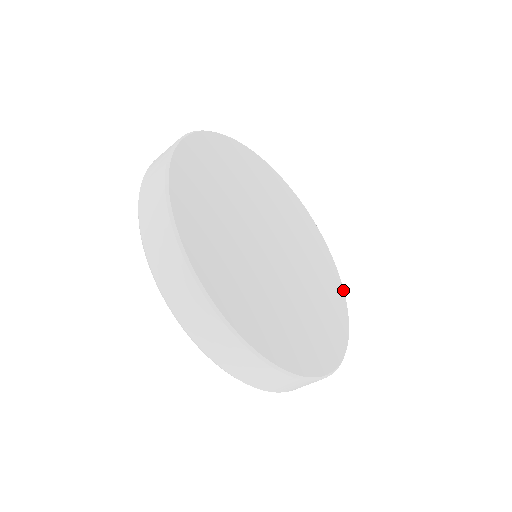
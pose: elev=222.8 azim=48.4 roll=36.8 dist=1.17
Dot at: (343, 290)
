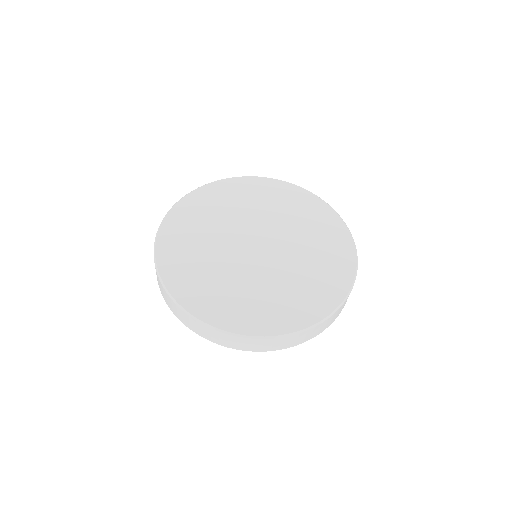
Dot at: (299, 187)
